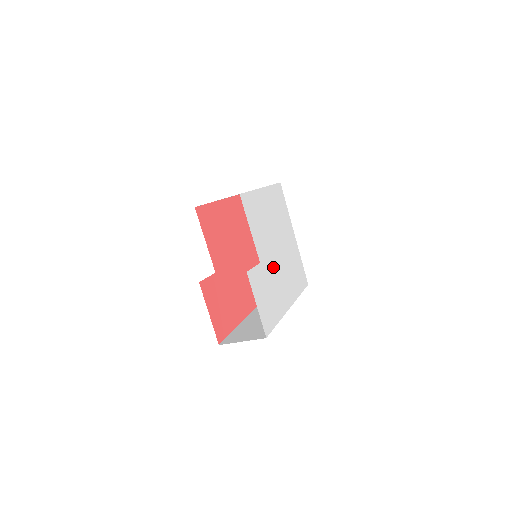
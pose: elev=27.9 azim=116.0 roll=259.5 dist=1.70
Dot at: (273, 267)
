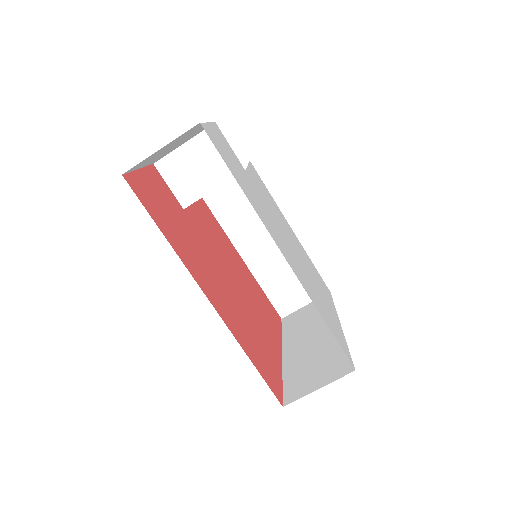
Dot at: (269, 213)
